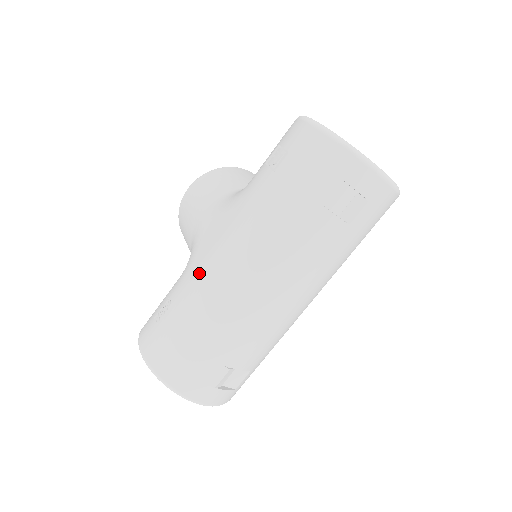
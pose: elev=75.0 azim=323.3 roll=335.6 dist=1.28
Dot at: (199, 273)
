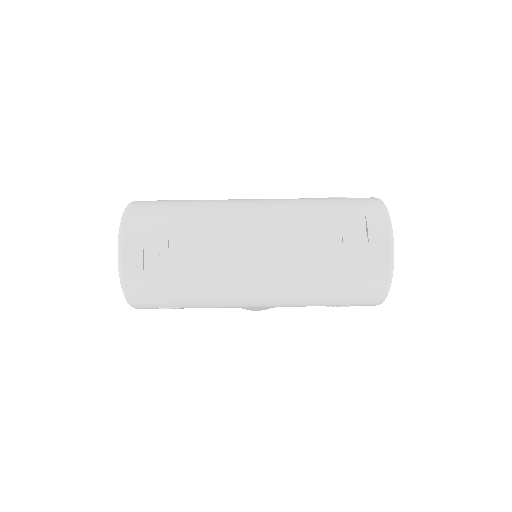
Dot at: occluded
